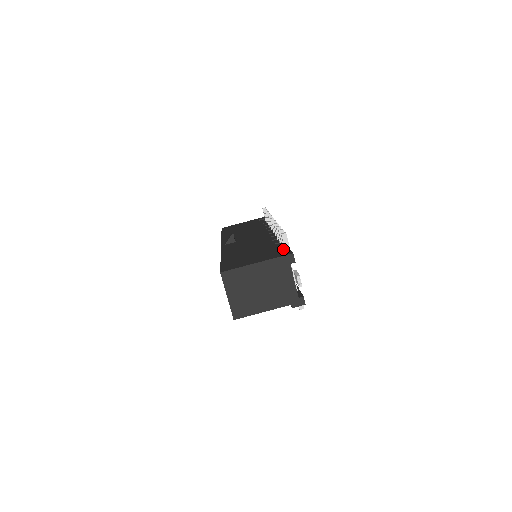
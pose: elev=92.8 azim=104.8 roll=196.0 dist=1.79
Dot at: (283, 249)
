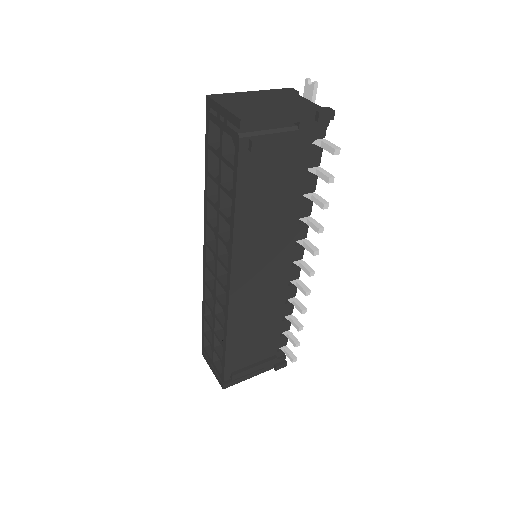
Dot at: occluded
